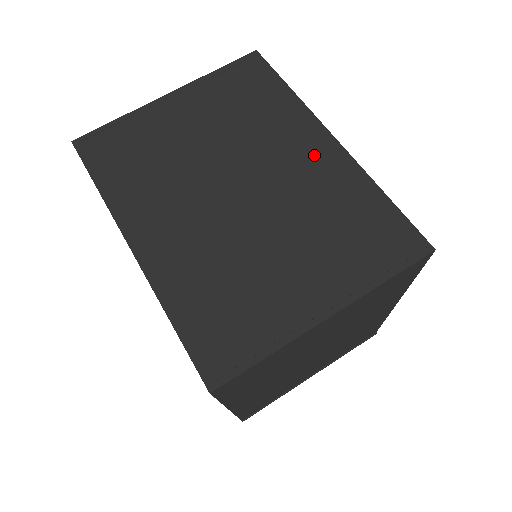
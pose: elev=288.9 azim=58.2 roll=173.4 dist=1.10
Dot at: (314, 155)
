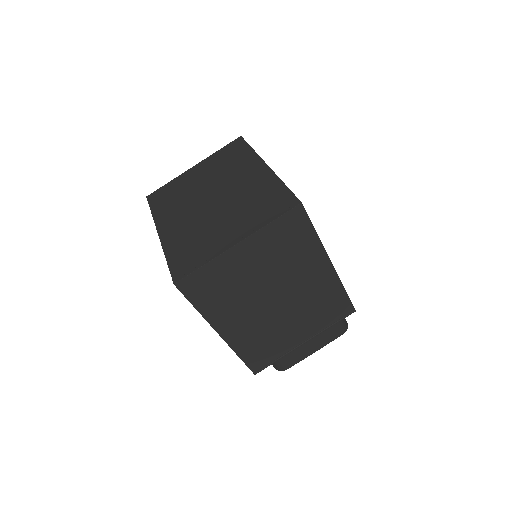
Dot at: (254, 175)
